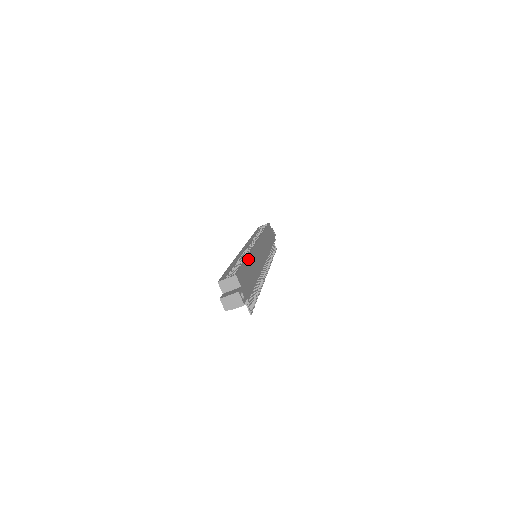
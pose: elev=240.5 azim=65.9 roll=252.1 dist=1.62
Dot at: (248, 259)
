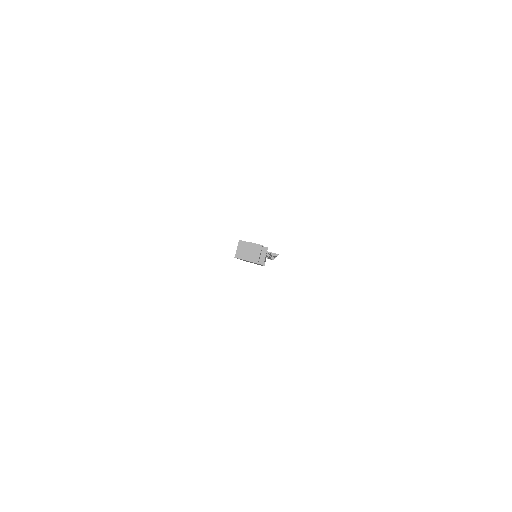
Dot at: occluded
